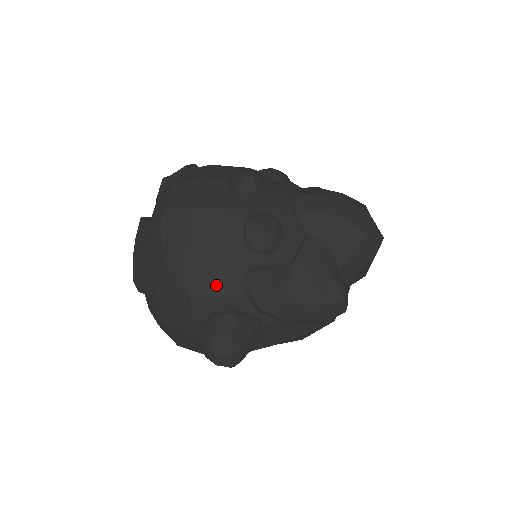
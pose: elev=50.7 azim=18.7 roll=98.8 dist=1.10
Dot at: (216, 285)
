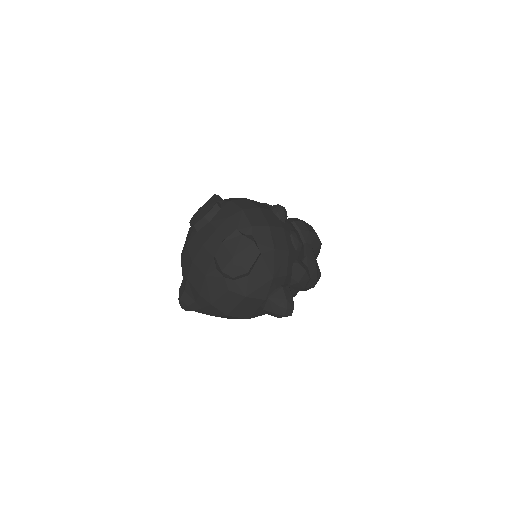
Dot at: (284, 270)
